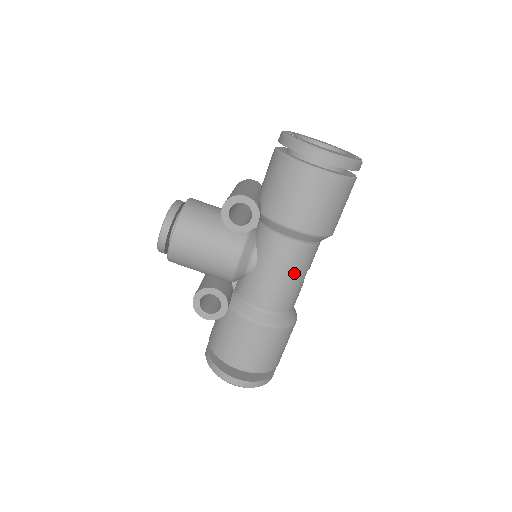
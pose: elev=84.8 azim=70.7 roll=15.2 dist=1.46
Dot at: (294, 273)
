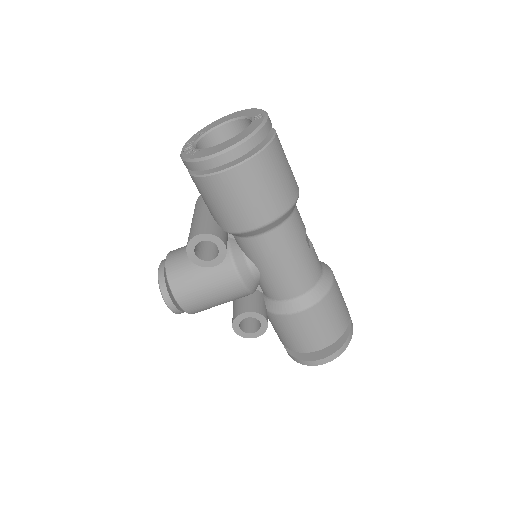
Dot at: (293, 253)
